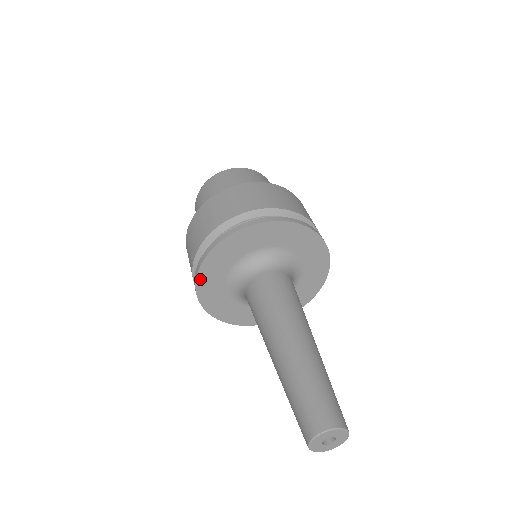
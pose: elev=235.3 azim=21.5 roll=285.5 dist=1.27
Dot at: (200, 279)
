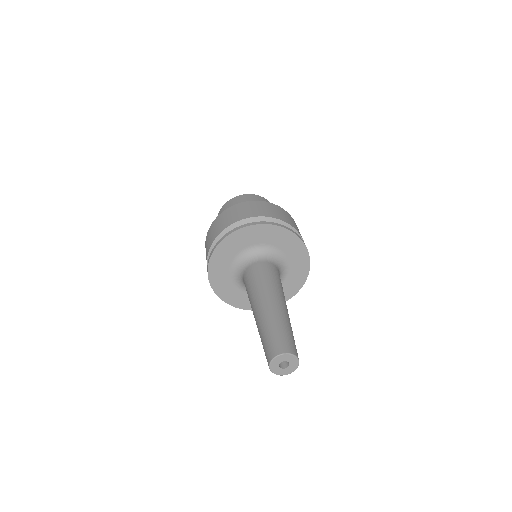
Dot at: (221, 246)
